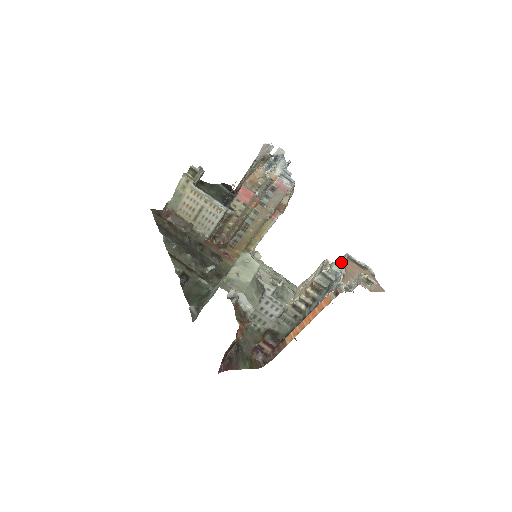
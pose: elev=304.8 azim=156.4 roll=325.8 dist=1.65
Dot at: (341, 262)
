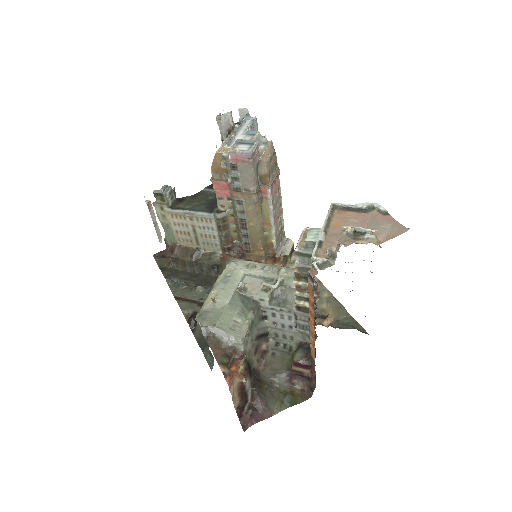
Dot at: occluded
